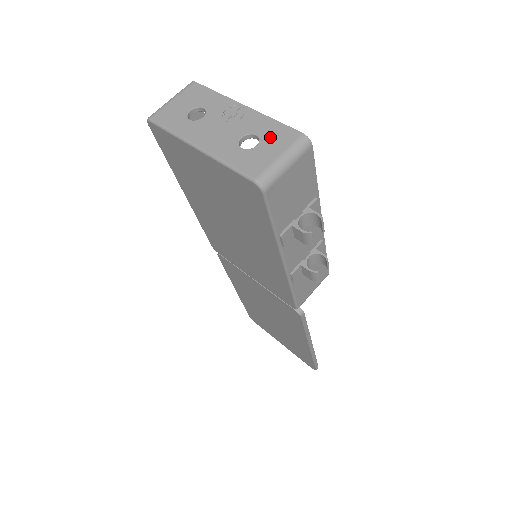
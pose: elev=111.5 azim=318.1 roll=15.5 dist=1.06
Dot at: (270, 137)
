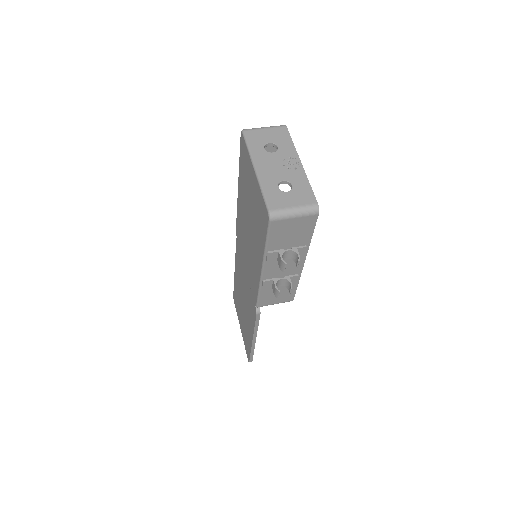
Dot at: (298, 192)
